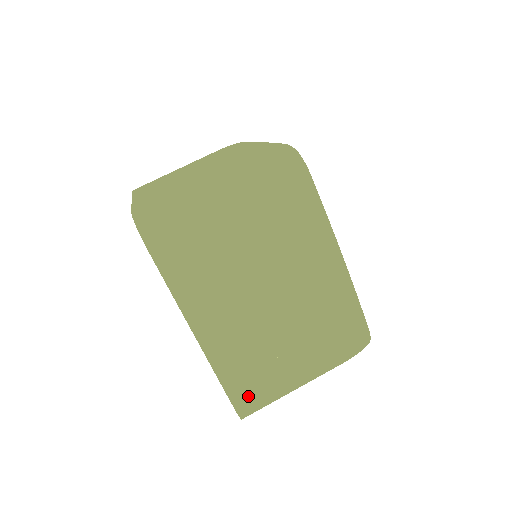
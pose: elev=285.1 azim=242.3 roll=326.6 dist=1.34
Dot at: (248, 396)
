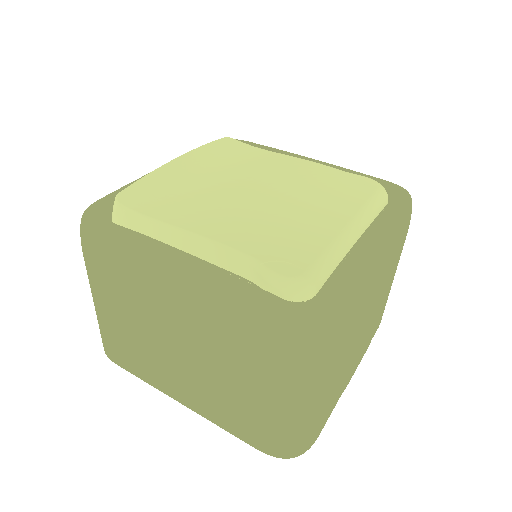
Dot at: (382, 315)
